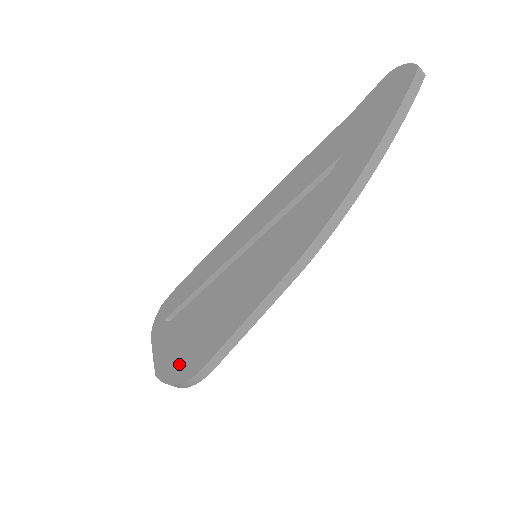
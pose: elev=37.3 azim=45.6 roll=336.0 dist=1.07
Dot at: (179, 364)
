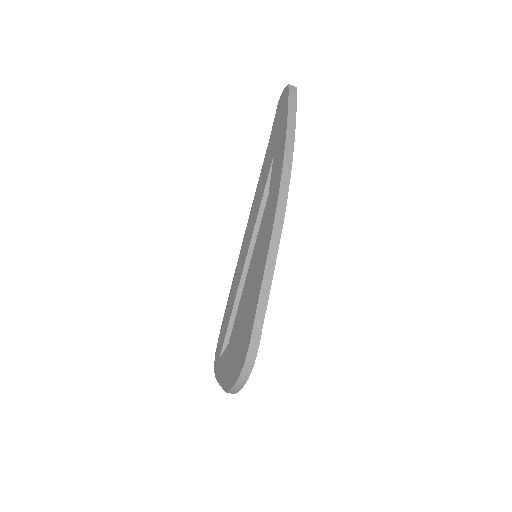
Dot at: (236, 364)
